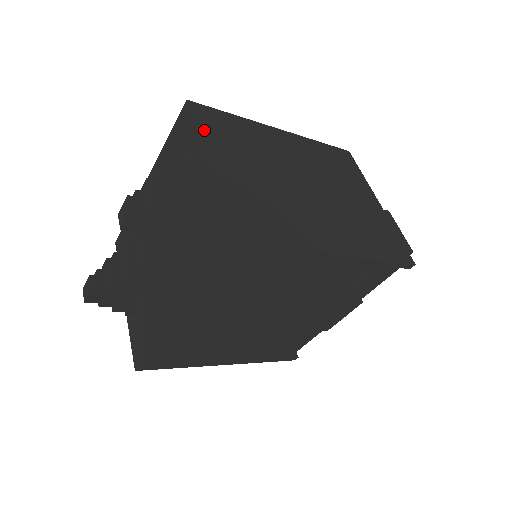
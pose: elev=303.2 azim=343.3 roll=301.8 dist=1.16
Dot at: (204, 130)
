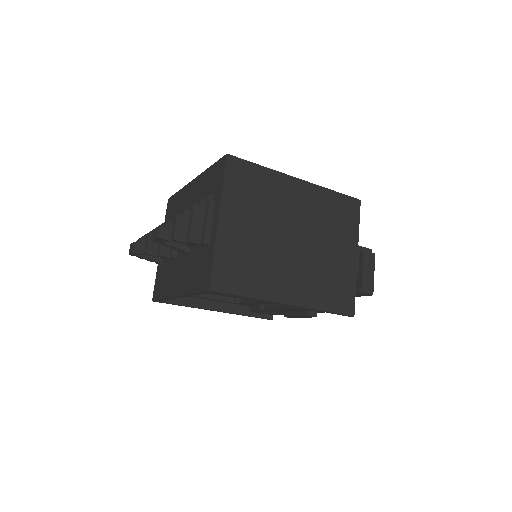
Dot at: (229, 186)
